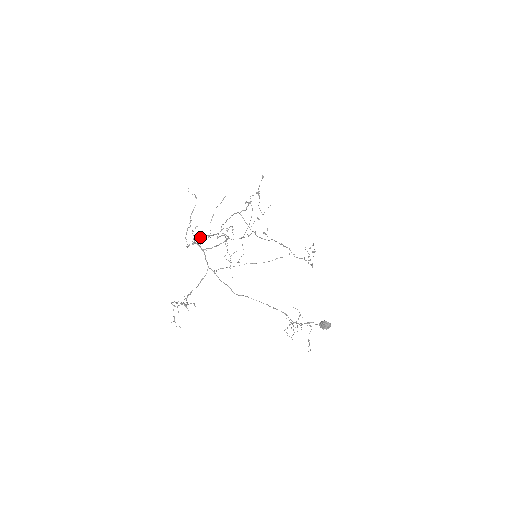
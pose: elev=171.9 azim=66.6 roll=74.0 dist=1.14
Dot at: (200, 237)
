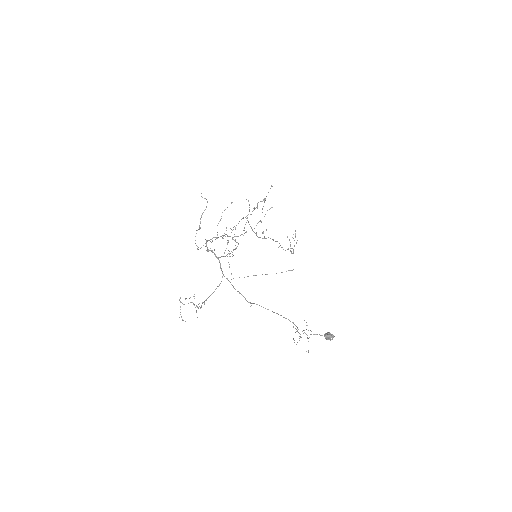
Dot at: (209, 240)
